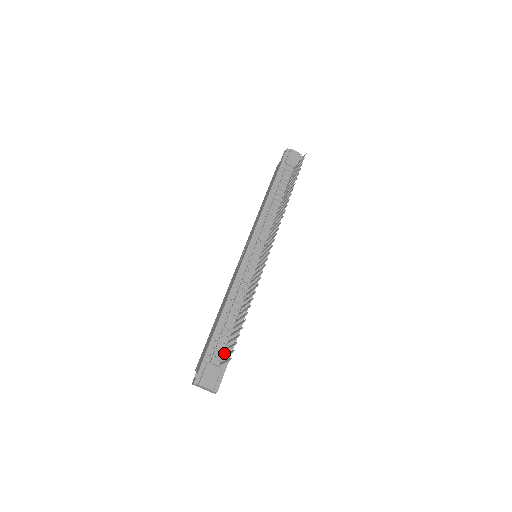
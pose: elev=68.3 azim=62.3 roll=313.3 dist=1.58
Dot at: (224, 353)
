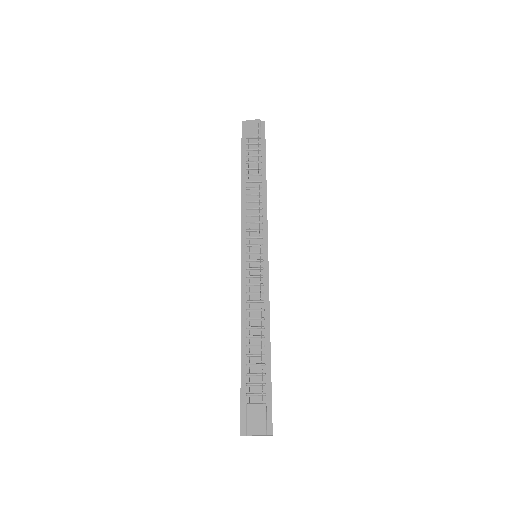
Dot at: occluded
